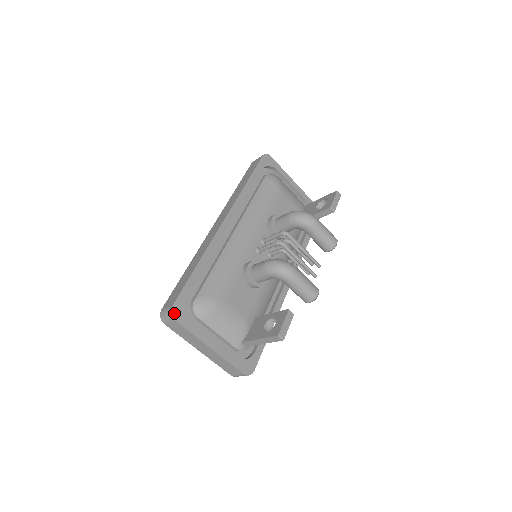
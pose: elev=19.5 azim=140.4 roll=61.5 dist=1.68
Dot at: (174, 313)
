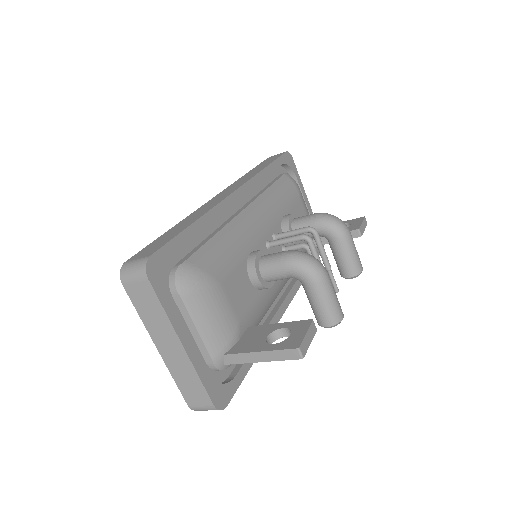
Dot at: (150, 267)
